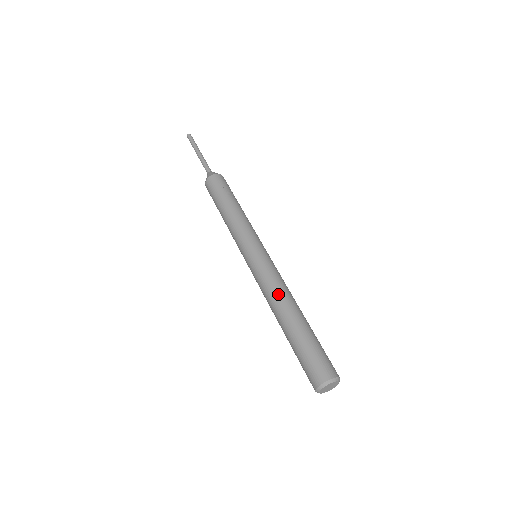
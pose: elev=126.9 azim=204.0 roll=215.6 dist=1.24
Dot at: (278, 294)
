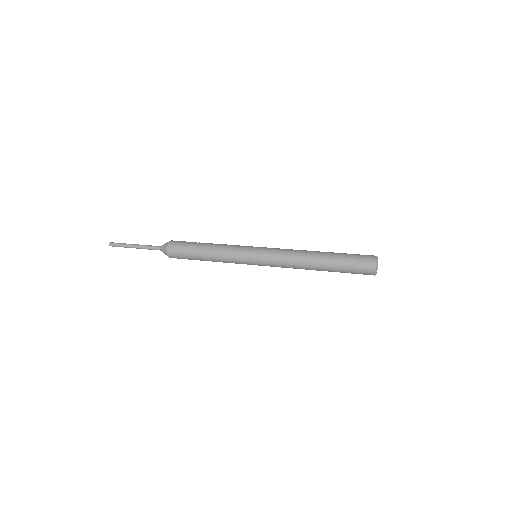
Dot at: (299, 252)
